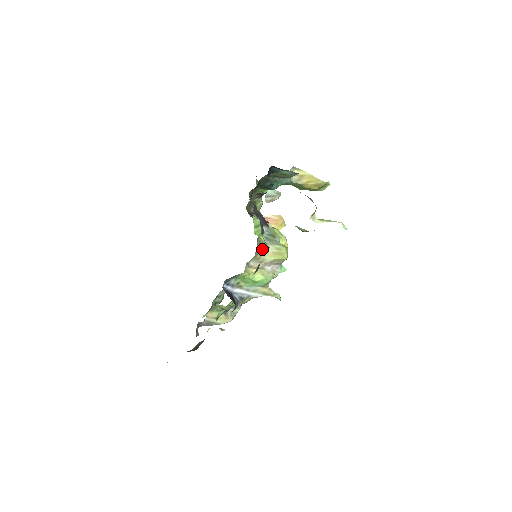
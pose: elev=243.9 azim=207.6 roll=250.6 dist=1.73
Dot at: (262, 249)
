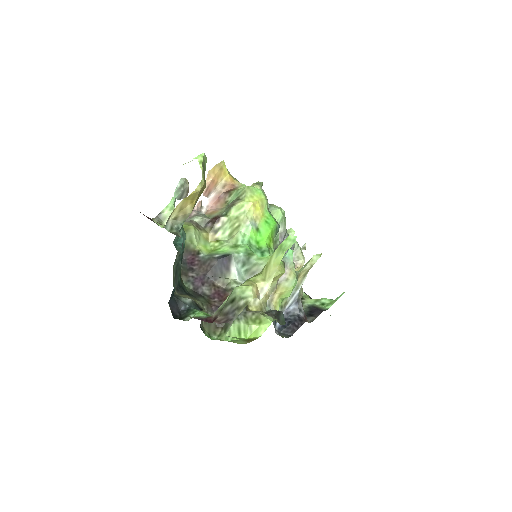
Dot at: occluded
